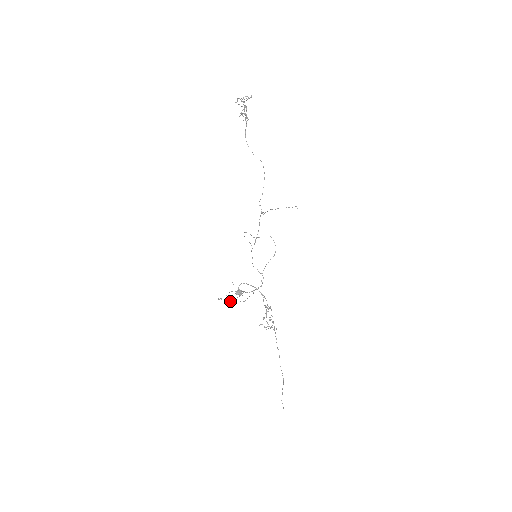
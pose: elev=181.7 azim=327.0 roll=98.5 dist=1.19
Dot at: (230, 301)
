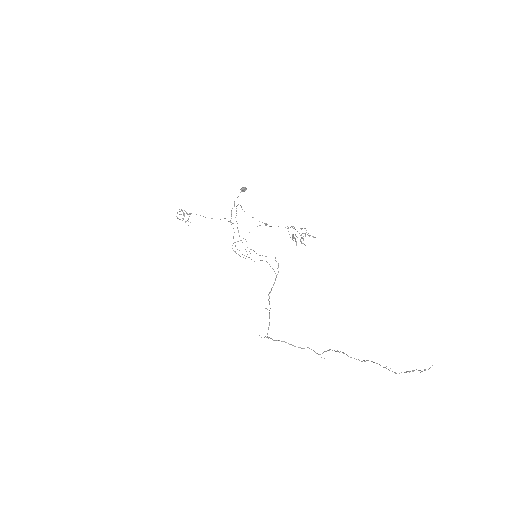
Dot at: (251, 259)
